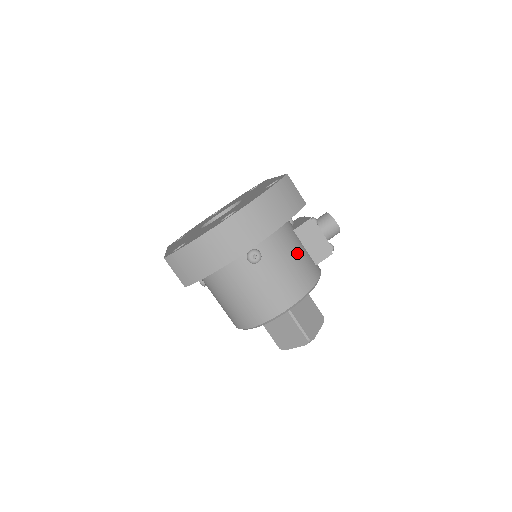
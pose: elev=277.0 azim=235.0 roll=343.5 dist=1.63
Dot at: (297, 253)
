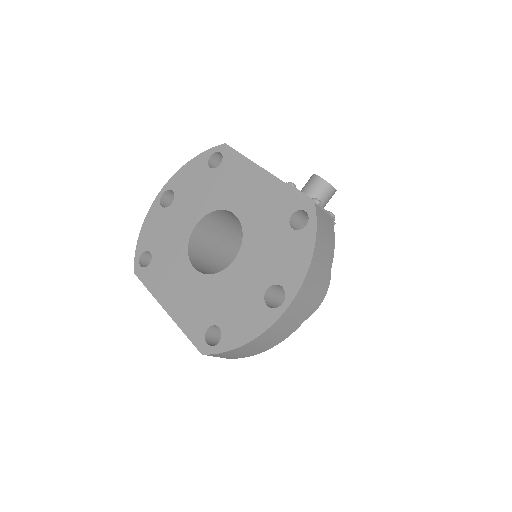
Dot at: occluded
